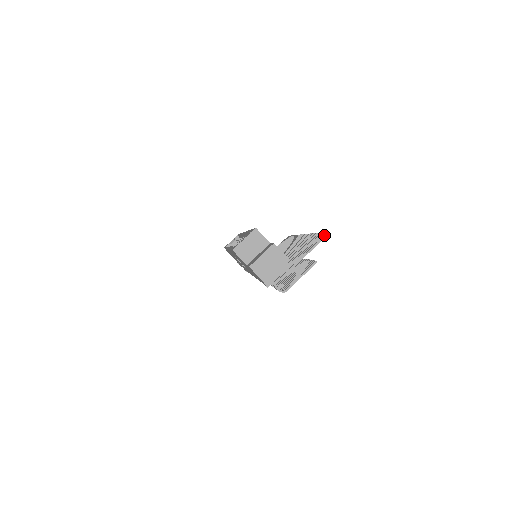
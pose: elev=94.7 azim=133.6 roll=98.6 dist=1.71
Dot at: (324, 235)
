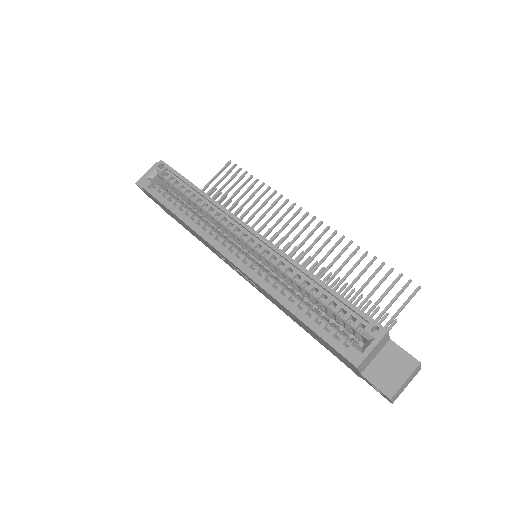
Dot at: (416, 292)
